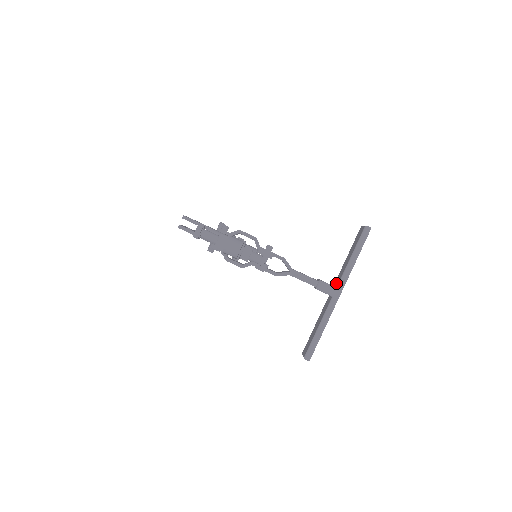
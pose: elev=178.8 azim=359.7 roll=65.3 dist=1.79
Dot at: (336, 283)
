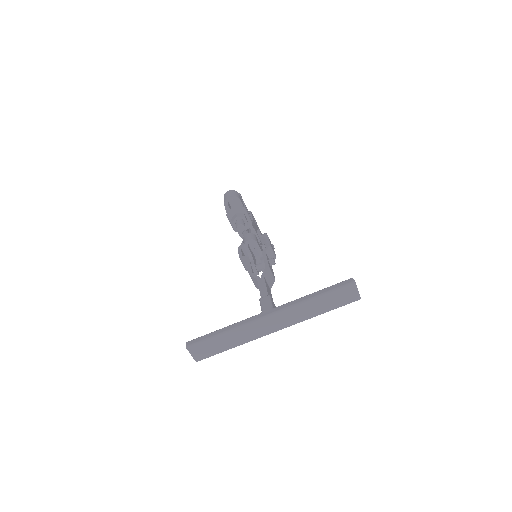
Dot at: occluded
